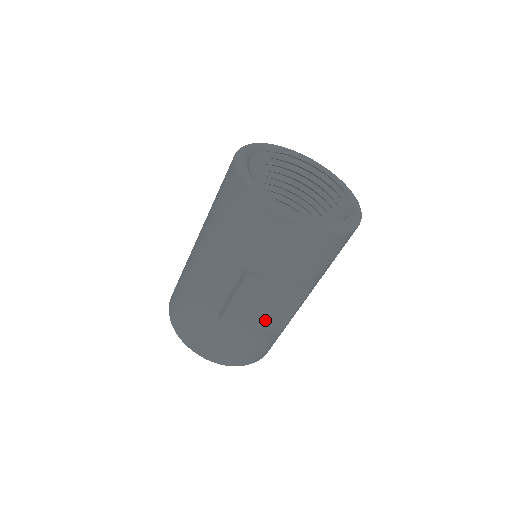
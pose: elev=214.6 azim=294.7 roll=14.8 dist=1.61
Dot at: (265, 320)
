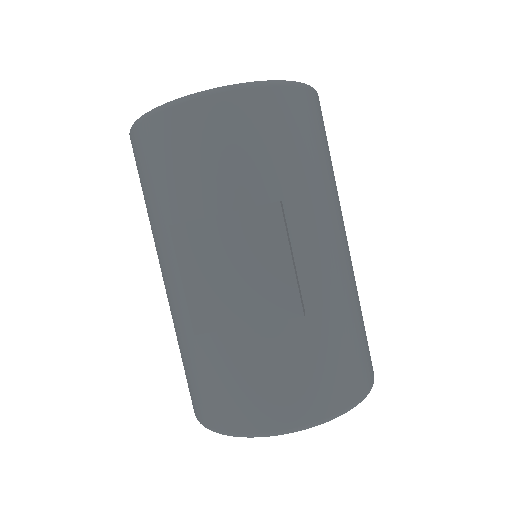
Dot at: (258, 298)
